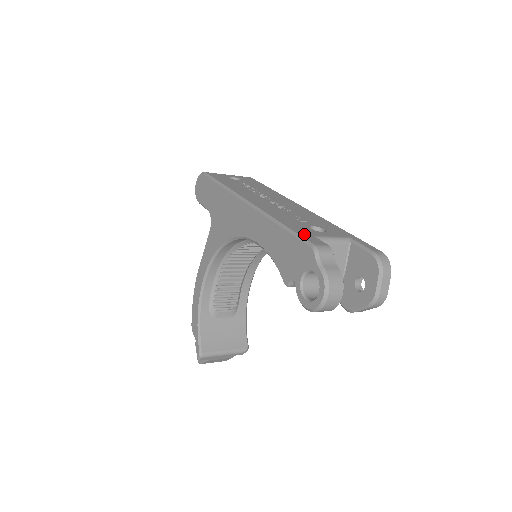
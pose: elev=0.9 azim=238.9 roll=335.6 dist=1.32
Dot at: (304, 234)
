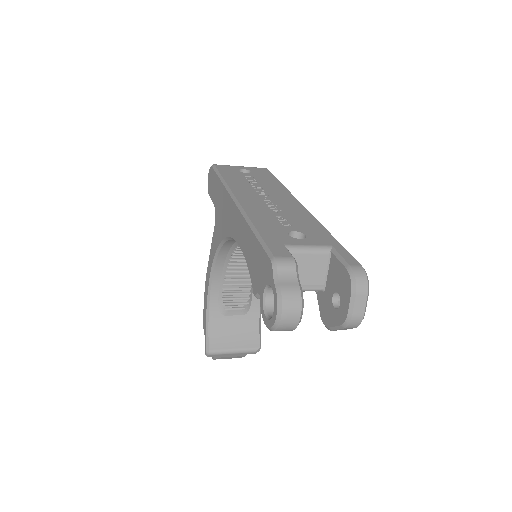
Dot at: (272, 242)
